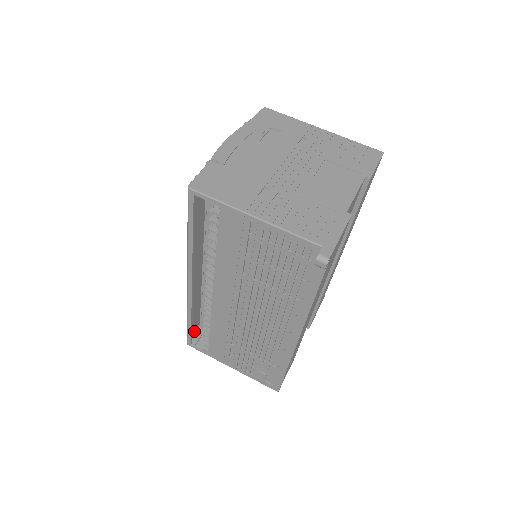
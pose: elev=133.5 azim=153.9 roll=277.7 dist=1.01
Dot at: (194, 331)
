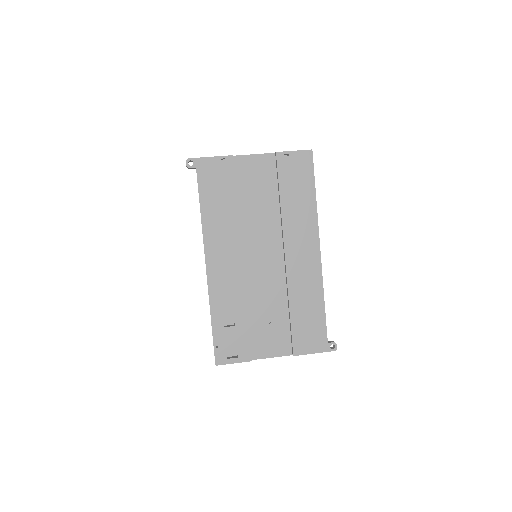
Dot at: occluded
